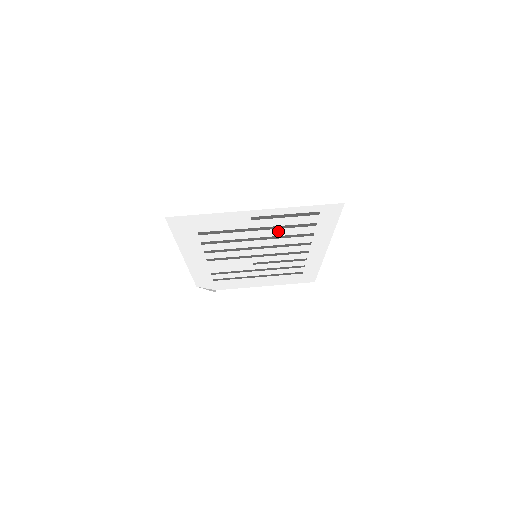
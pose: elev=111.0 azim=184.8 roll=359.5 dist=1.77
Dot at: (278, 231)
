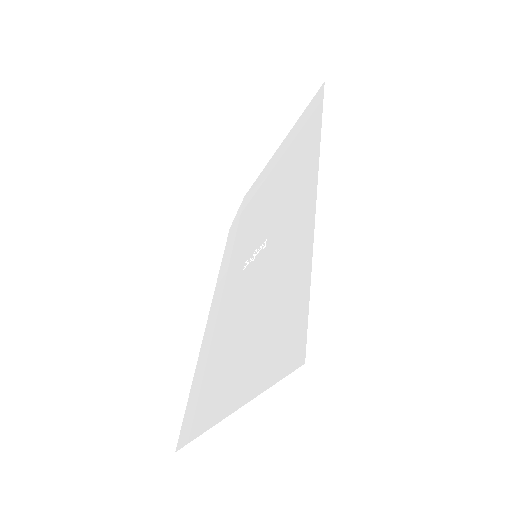
Dot at: occluded
